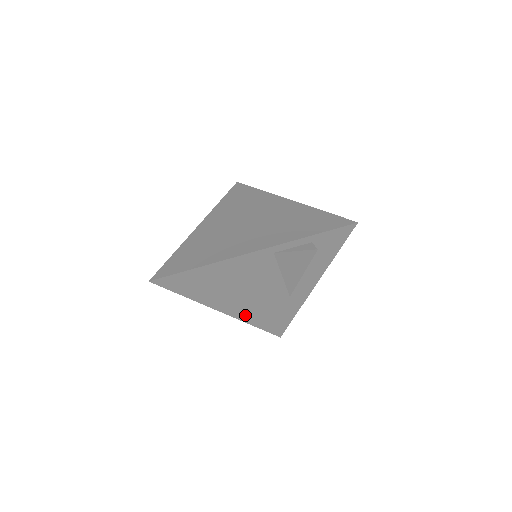
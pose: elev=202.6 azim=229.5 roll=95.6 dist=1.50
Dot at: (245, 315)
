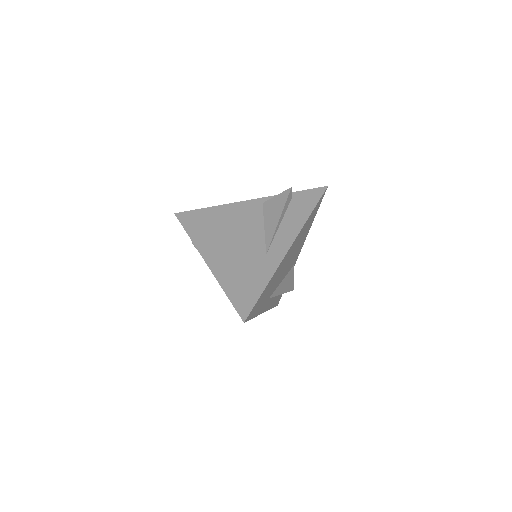
Dot at: (221, 270)
